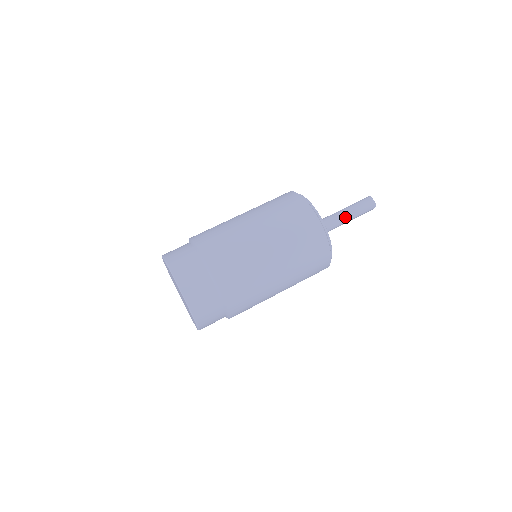
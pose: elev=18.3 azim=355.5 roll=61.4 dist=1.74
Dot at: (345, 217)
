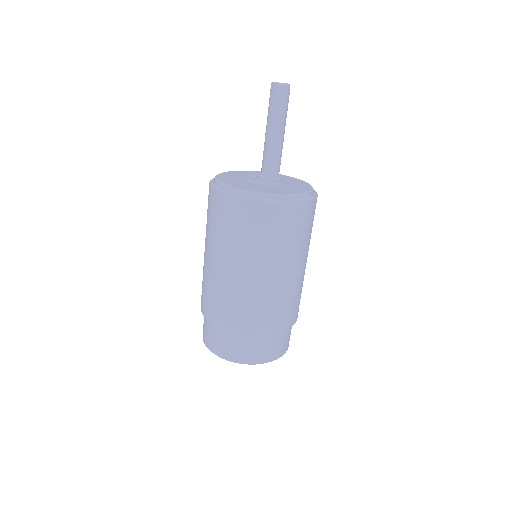
Dot at: (278, 138)
